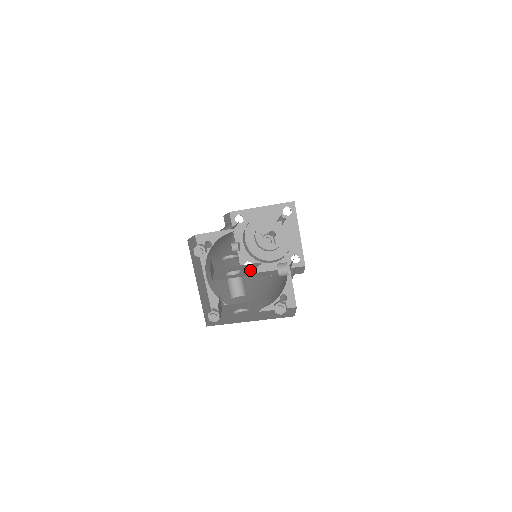
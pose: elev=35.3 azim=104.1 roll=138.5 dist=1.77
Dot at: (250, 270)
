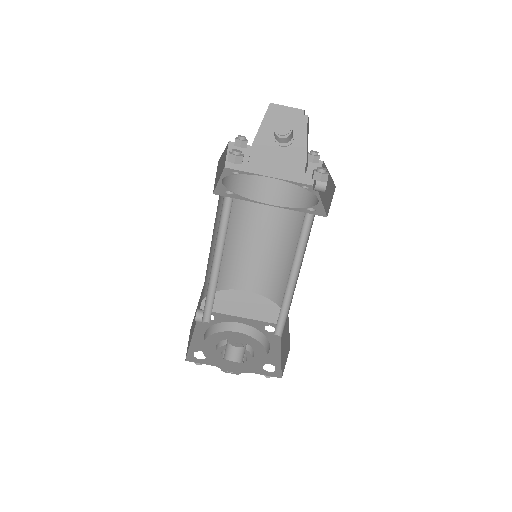
Dot at: occluded
